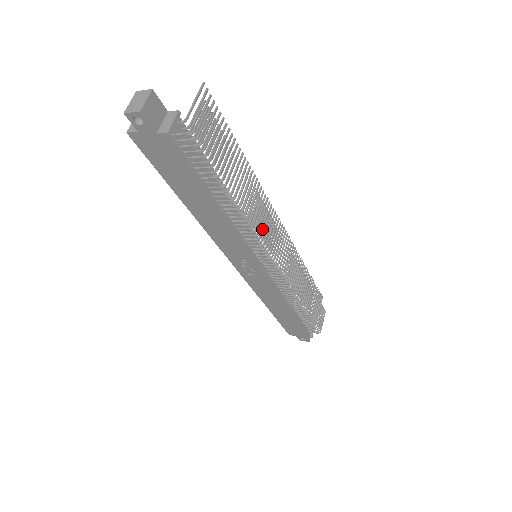
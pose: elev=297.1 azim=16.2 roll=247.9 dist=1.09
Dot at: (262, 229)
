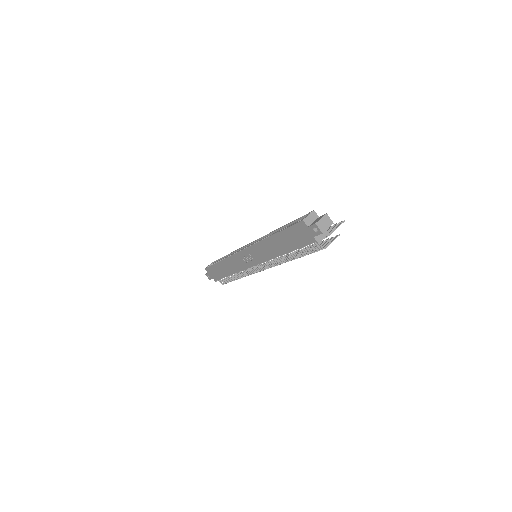
Dot at: occluded
